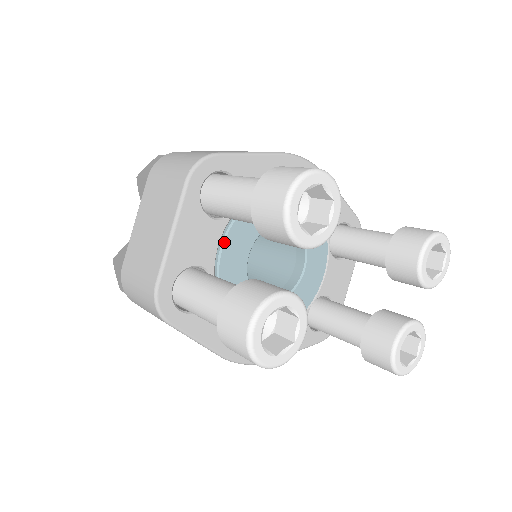
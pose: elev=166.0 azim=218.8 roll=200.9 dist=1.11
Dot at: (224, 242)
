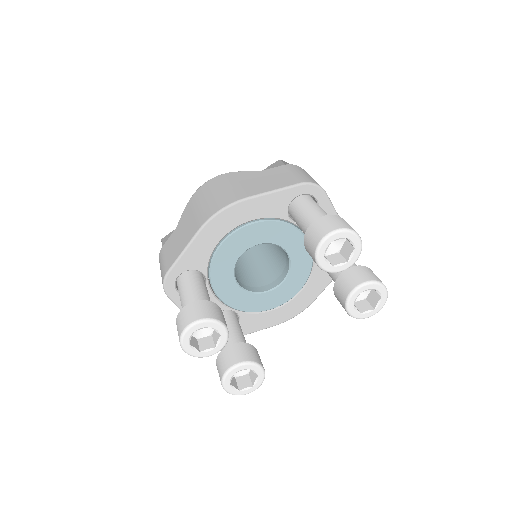
Dot at: (217, 296)
